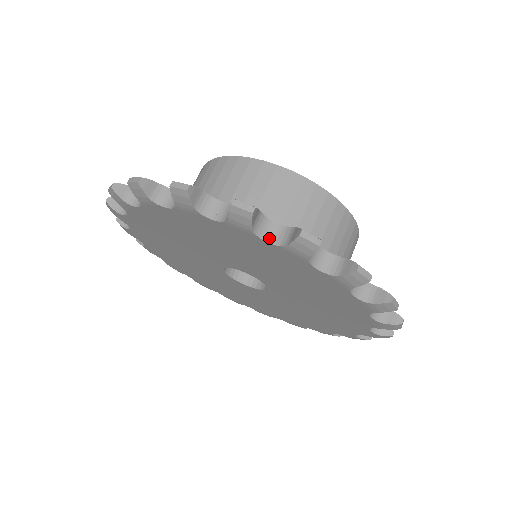
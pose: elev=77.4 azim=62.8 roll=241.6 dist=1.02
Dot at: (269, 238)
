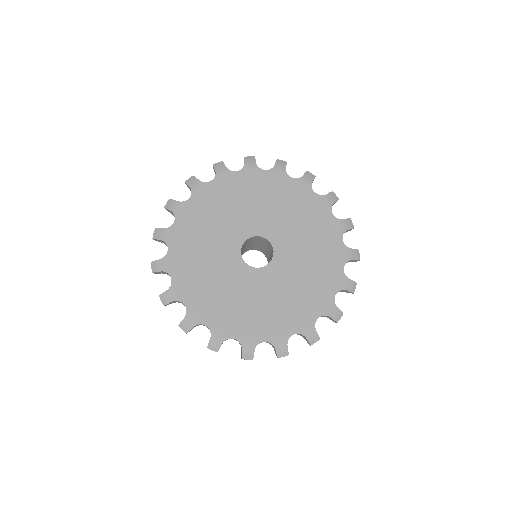
Dot at: (237, 172)
